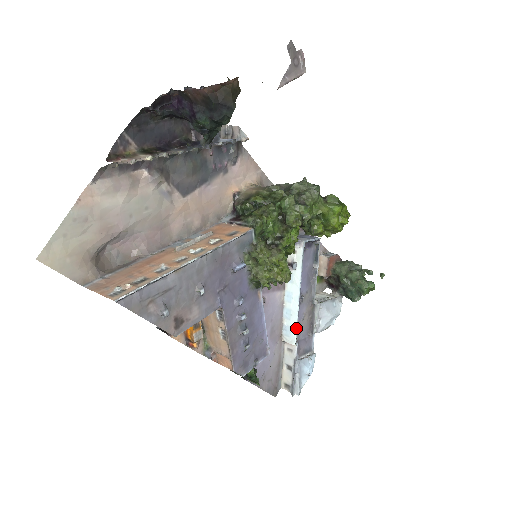
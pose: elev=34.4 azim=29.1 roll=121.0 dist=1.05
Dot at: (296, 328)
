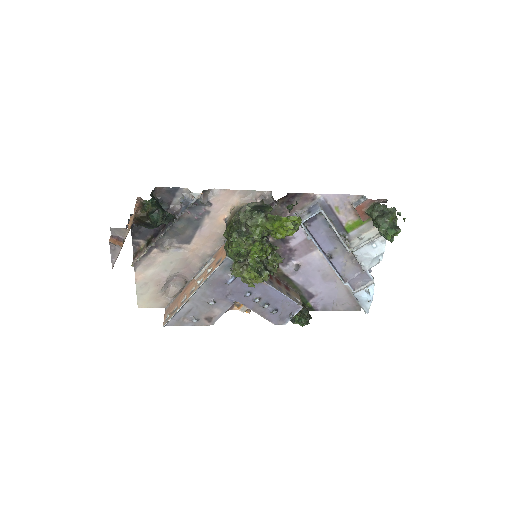
Dot at: (337, 275)
